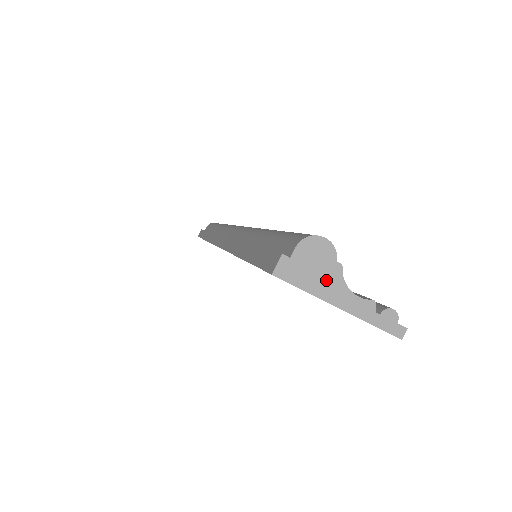
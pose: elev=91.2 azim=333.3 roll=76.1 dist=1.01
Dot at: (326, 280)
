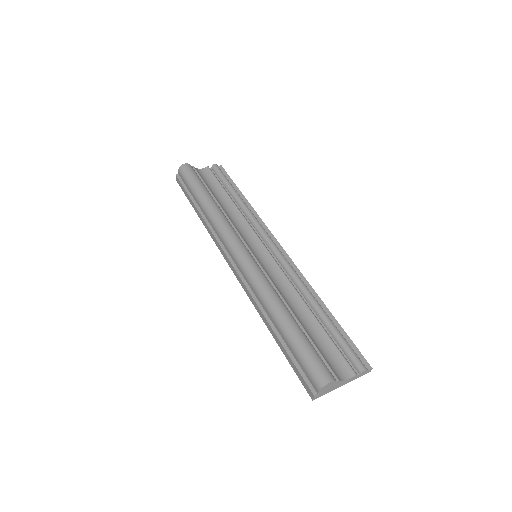
Dot at: (334, 387)
